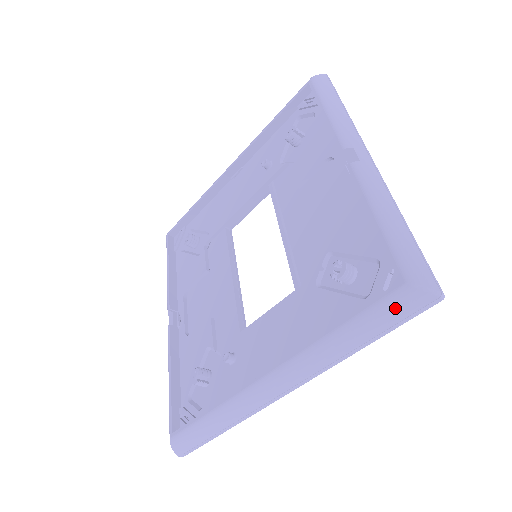
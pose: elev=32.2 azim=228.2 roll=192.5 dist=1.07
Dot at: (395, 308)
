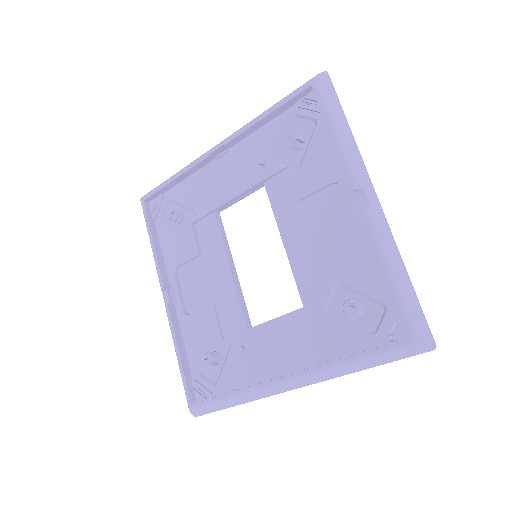
Dot at: (400, 354)
